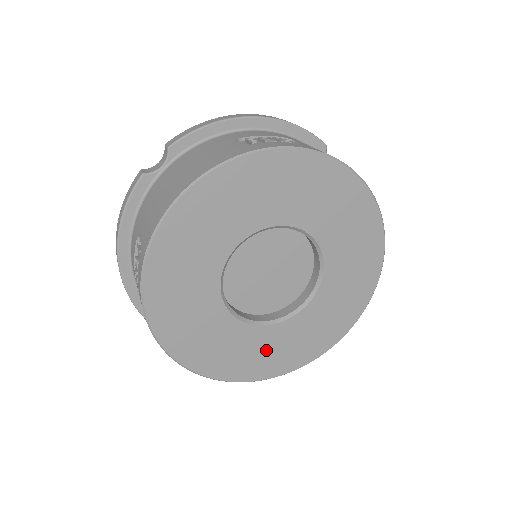
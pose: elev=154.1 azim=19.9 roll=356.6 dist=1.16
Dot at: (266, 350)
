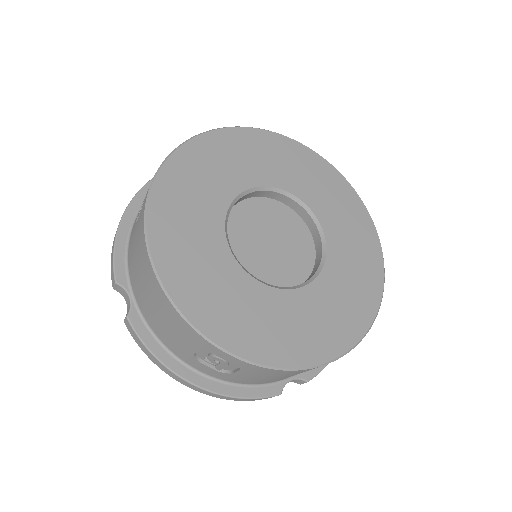
Dot at: (246, 310)
